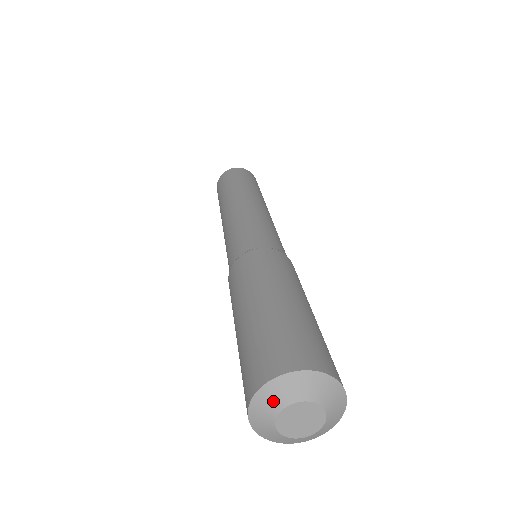
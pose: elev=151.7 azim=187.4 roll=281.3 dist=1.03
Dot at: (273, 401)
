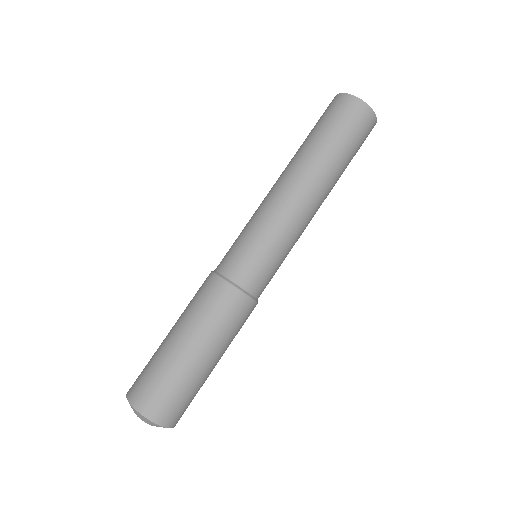
Dot at: (135, 412)
